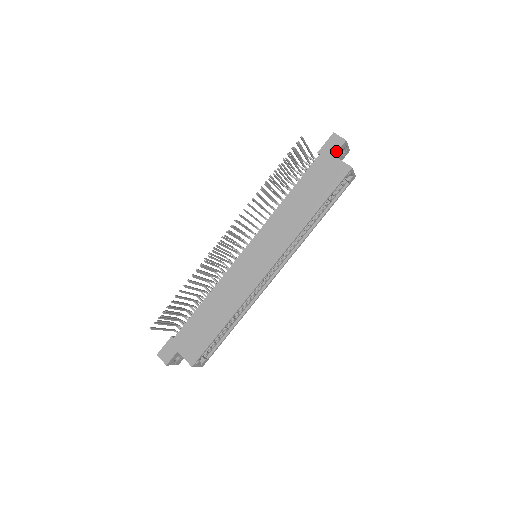
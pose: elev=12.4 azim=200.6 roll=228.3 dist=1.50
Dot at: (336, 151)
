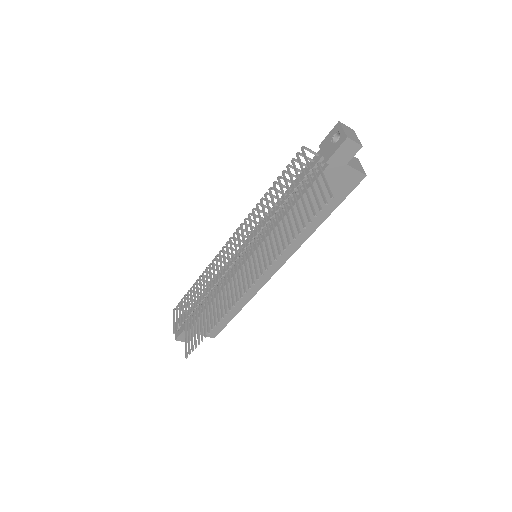
Dot at: (349, 160)
